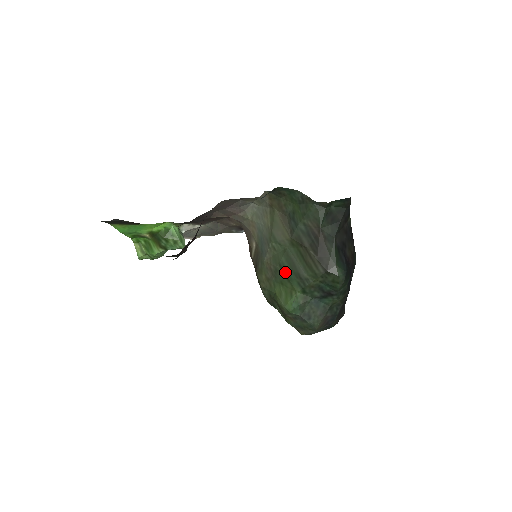
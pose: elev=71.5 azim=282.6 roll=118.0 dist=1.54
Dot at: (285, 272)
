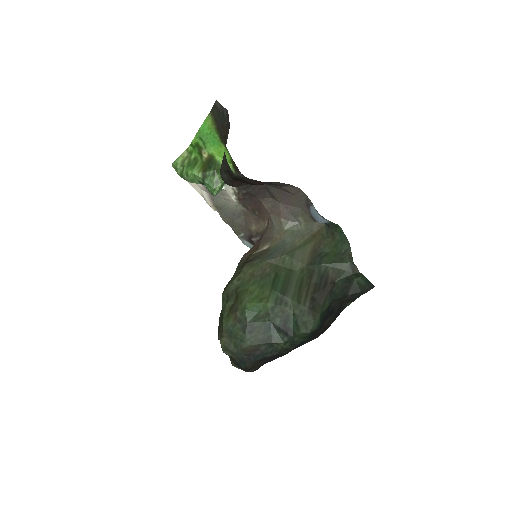
Dot at: (276, 281)
